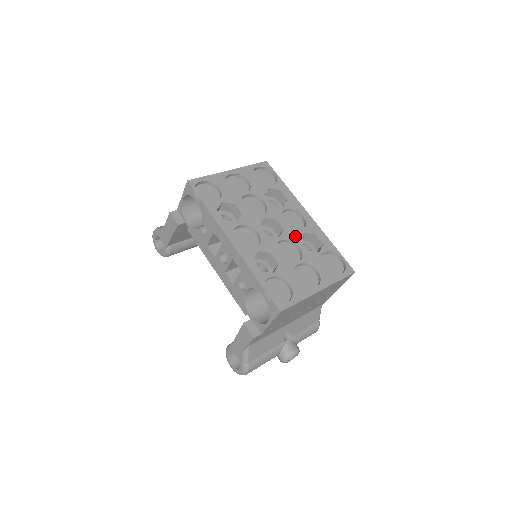
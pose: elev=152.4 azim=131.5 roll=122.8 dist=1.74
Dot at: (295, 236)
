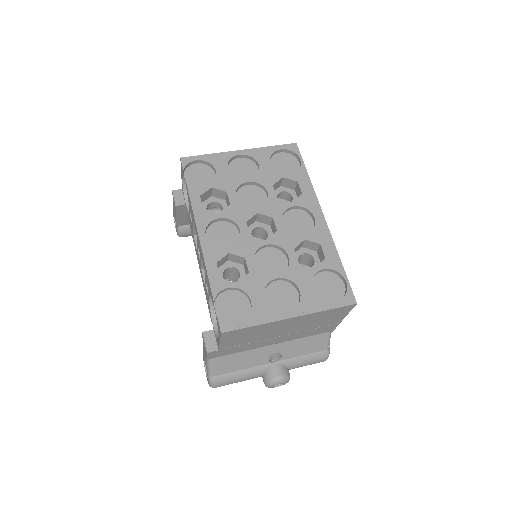
Dot at: (289, 242)
